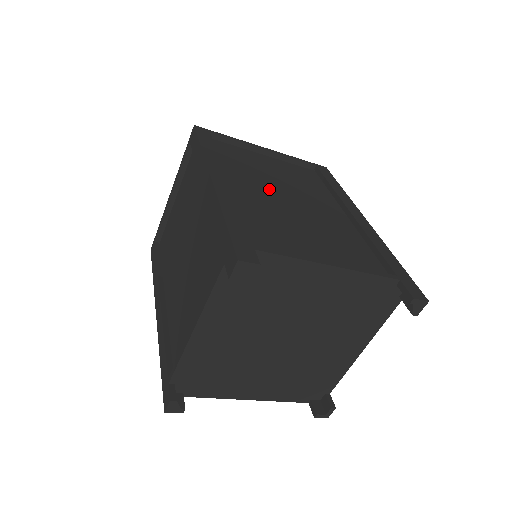
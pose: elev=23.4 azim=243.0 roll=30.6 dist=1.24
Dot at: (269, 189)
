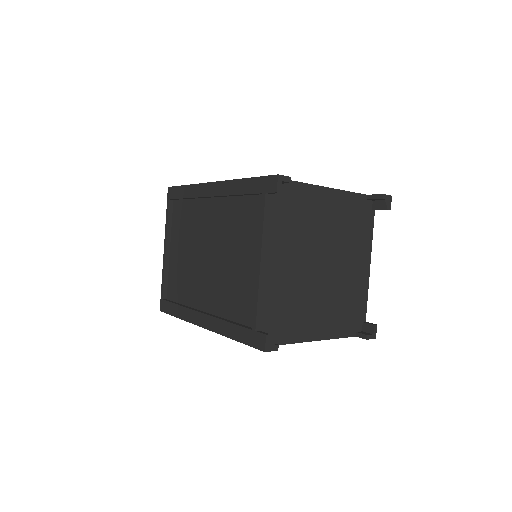
Dot at: occluded
